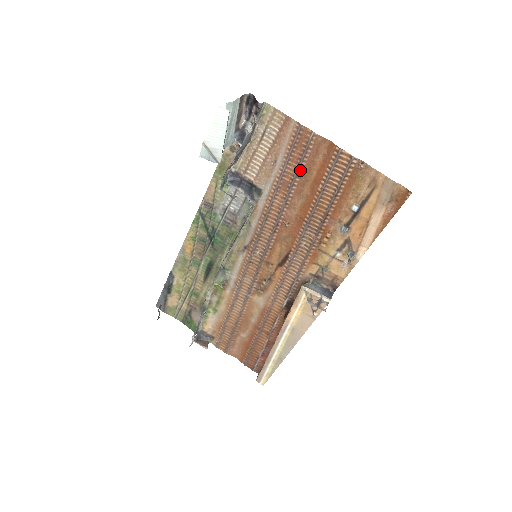
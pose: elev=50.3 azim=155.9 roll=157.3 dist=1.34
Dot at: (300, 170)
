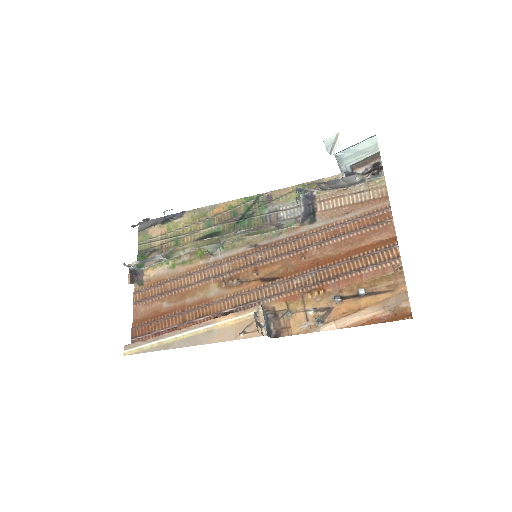
Dot at: (356, 233)
